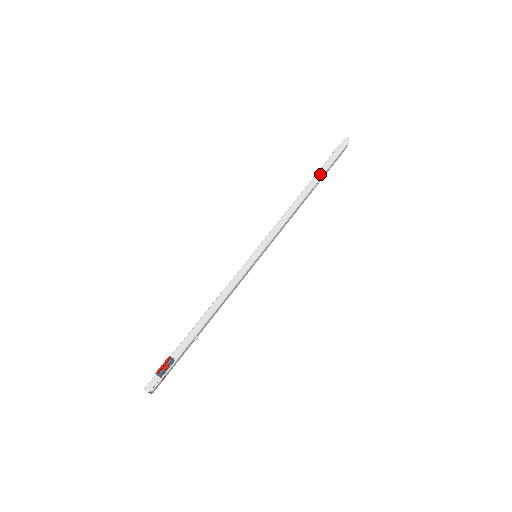
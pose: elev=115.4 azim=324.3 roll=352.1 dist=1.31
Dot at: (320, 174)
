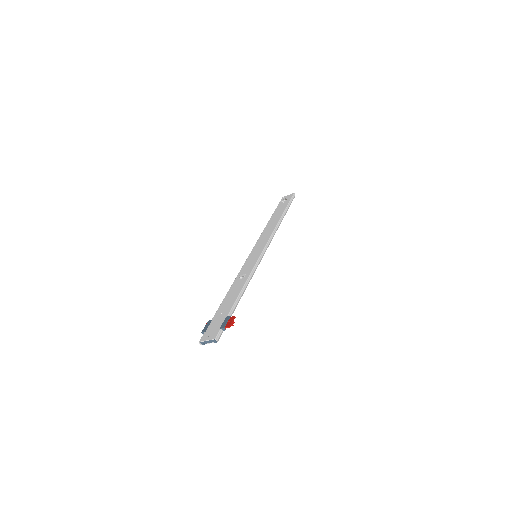
Dot at: (286, 212)
